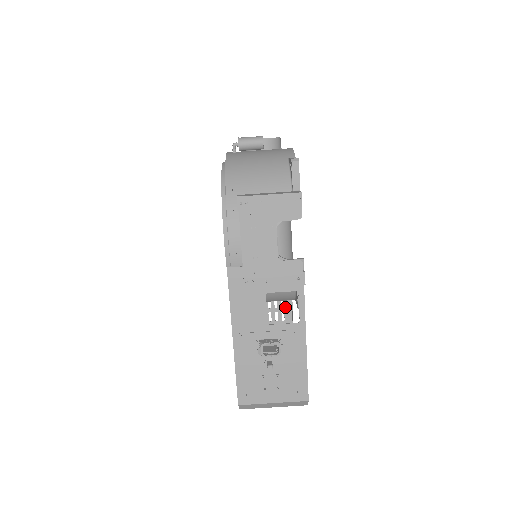
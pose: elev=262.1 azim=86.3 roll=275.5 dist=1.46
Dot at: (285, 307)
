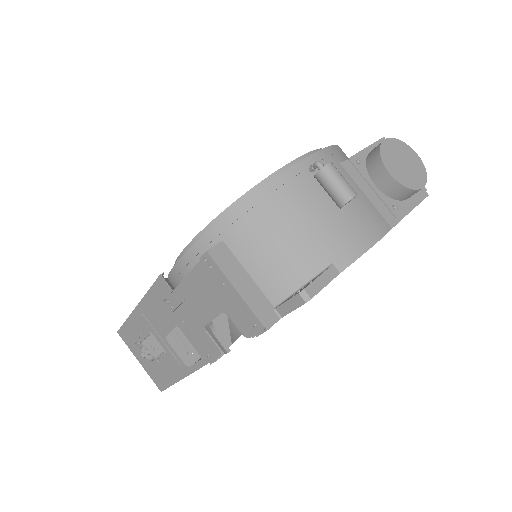
Dot at: occluded
